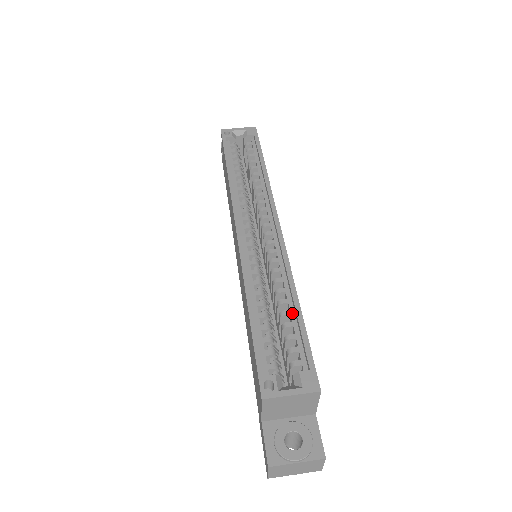
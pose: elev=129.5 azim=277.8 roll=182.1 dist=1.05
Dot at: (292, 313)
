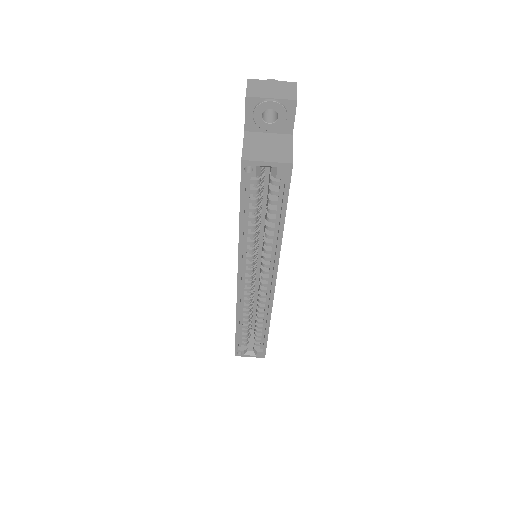
Dot at: (263, 329)
